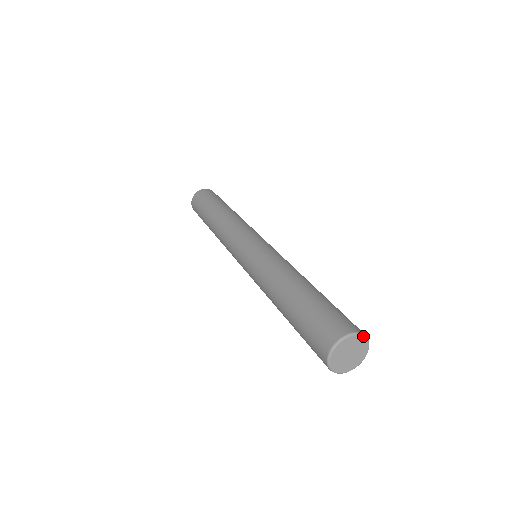
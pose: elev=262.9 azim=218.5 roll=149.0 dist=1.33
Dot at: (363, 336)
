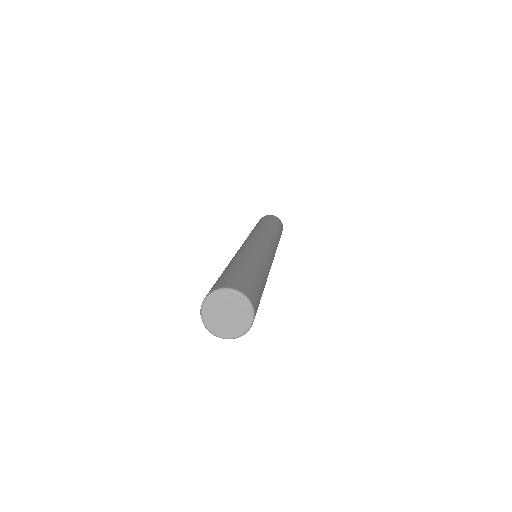
Dot at: (252, 315)
